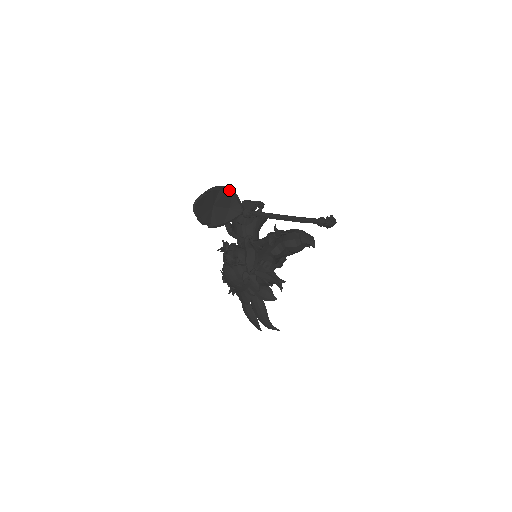
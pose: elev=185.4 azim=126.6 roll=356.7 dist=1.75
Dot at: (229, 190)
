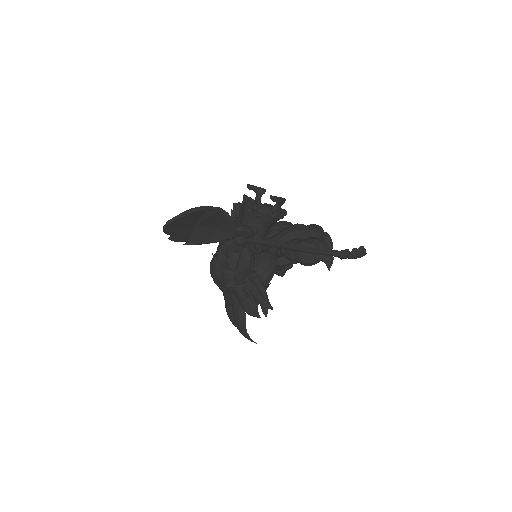
Dot at: (221, 211)
